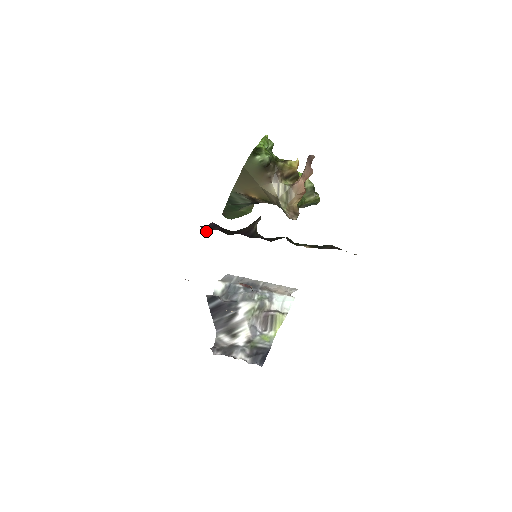
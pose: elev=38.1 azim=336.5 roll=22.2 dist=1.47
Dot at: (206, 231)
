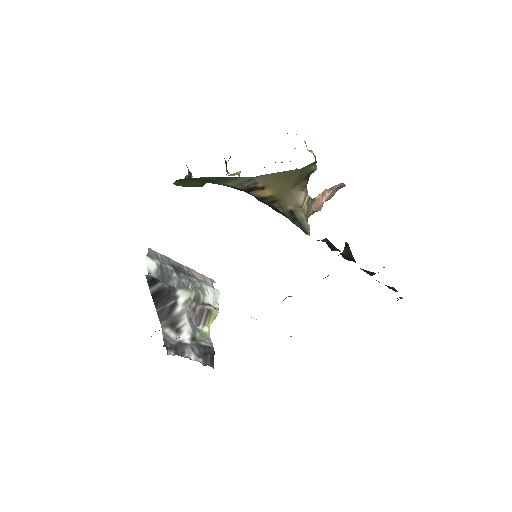
Dot at: (331, 249)
